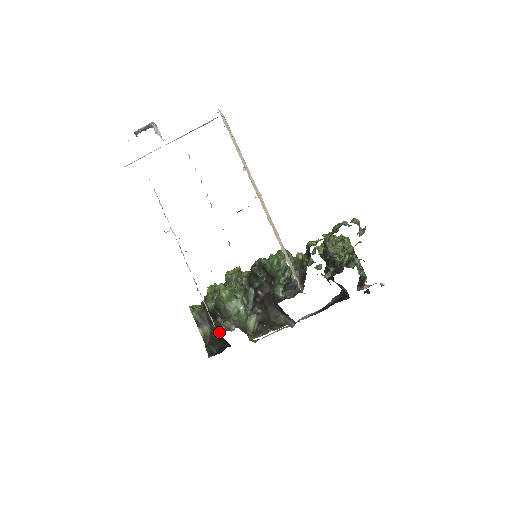
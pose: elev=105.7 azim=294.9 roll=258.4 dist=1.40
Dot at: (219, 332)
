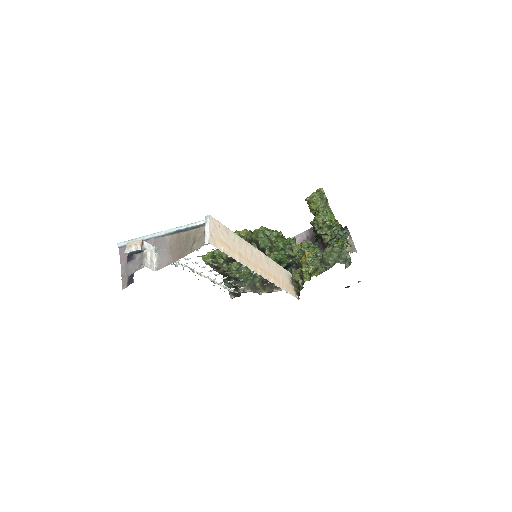
Dot at: (235, 288)
